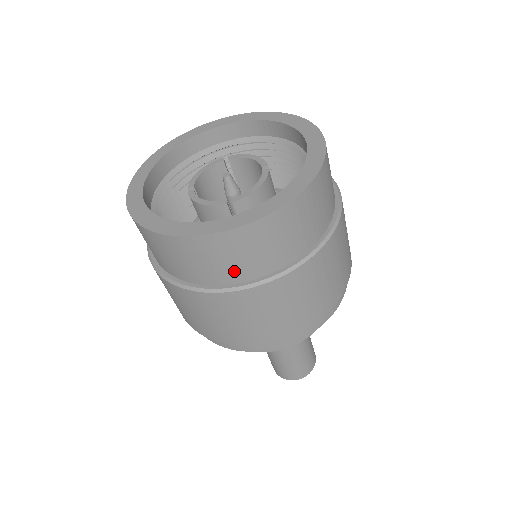
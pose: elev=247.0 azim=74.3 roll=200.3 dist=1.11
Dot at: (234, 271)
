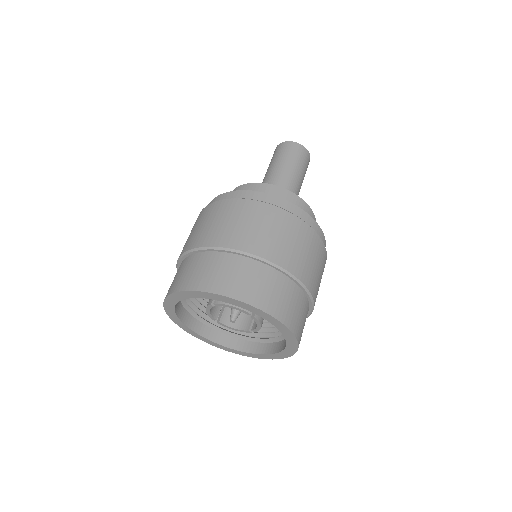
Dot at: occluded
